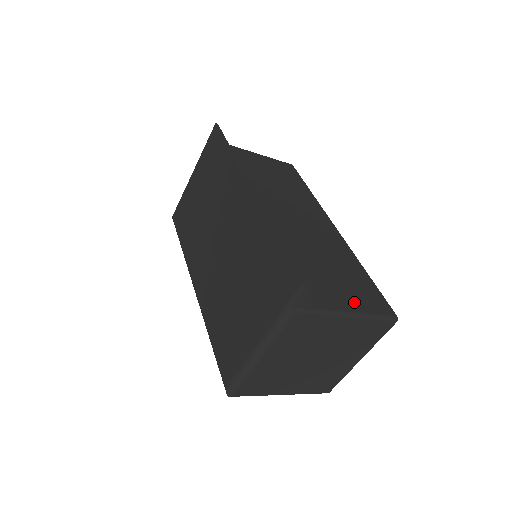
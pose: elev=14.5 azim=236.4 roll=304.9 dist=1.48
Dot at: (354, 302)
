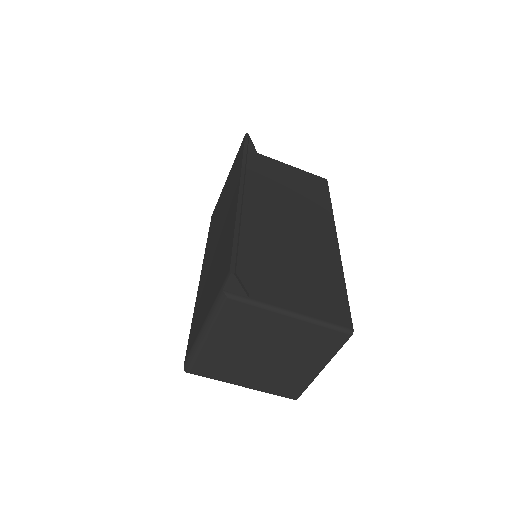
Dot at: (304, 305)
